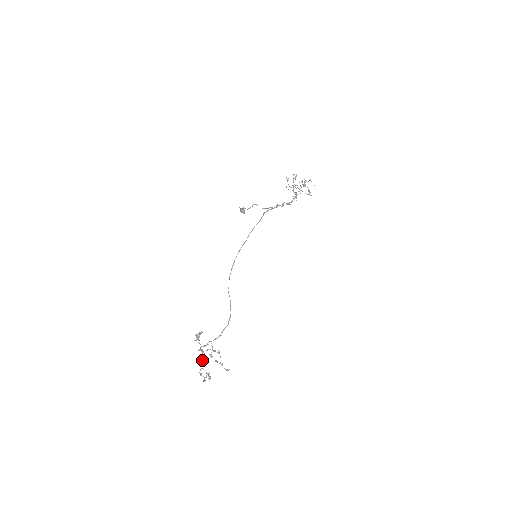
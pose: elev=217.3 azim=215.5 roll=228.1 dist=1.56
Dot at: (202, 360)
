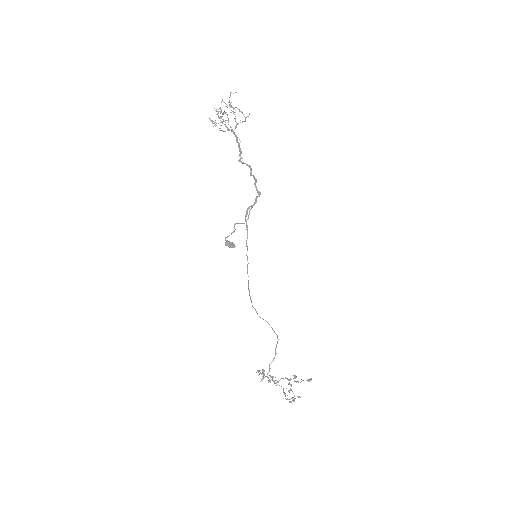
Dot at: (275, 383)
